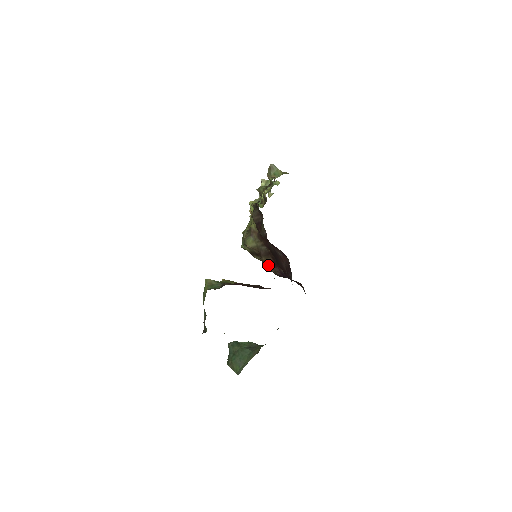
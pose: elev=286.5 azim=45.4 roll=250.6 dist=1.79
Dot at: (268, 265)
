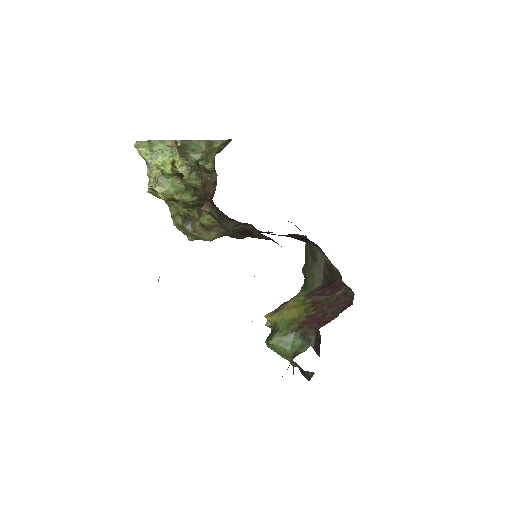
Dot at: (245, 237)
